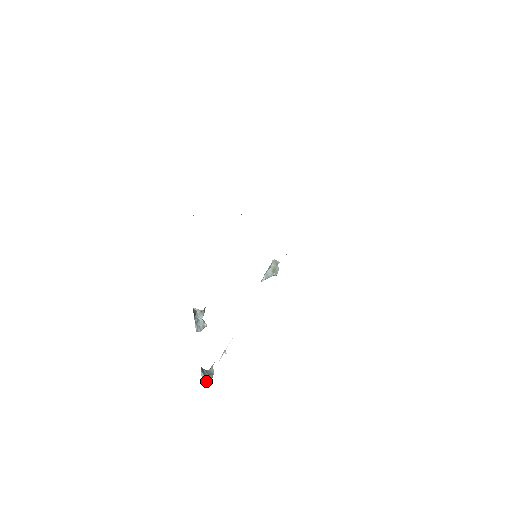
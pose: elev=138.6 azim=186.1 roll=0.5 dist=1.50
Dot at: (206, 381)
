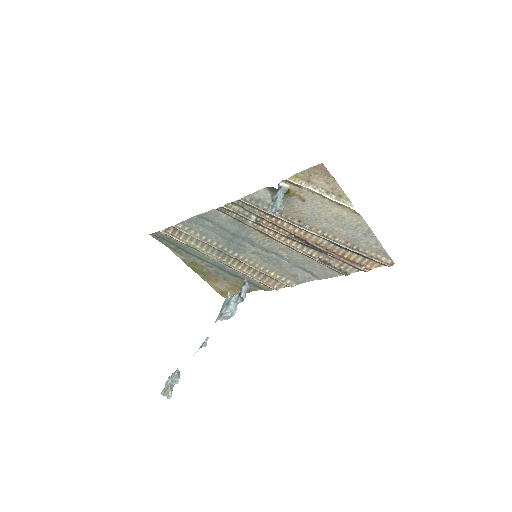
Dot at: (245, 293)
